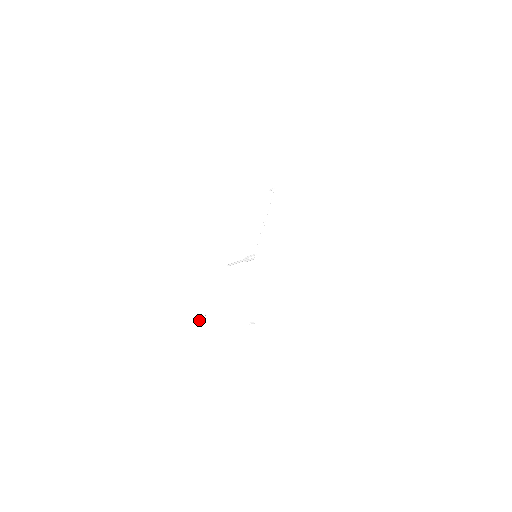
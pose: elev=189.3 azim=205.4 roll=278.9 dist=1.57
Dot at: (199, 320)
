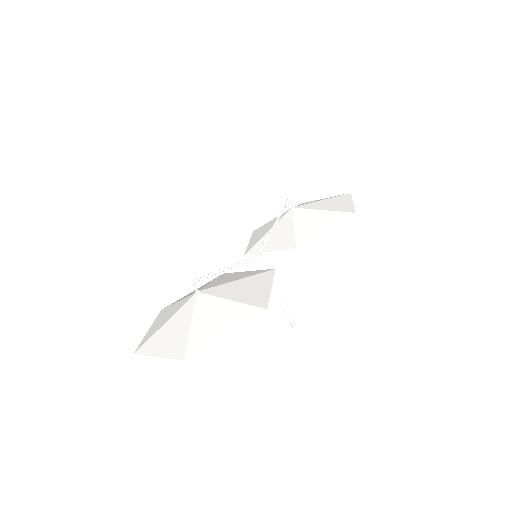
Dot at: (164, 311)
